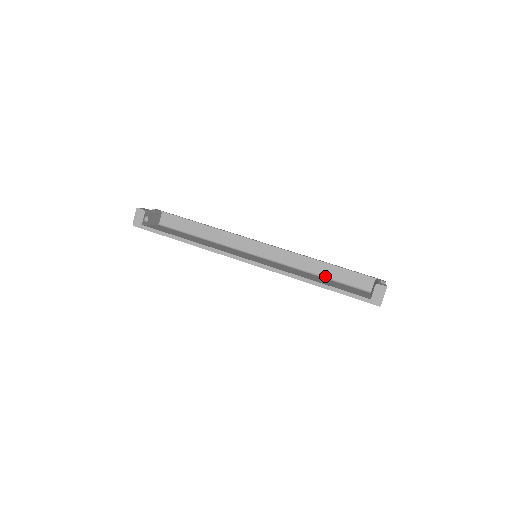
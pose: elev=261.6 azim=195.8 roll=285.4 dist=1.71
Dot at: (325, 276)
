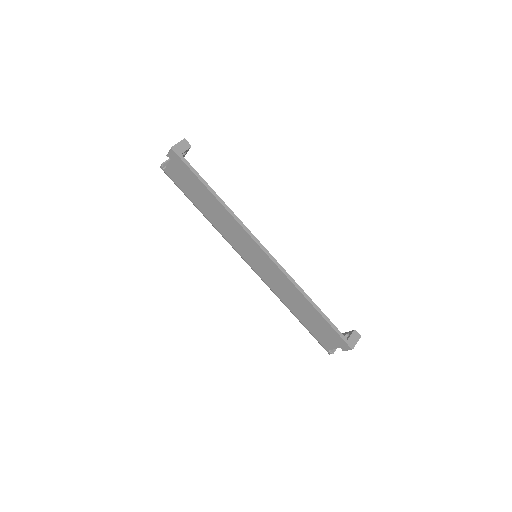
Dot at: occluded
